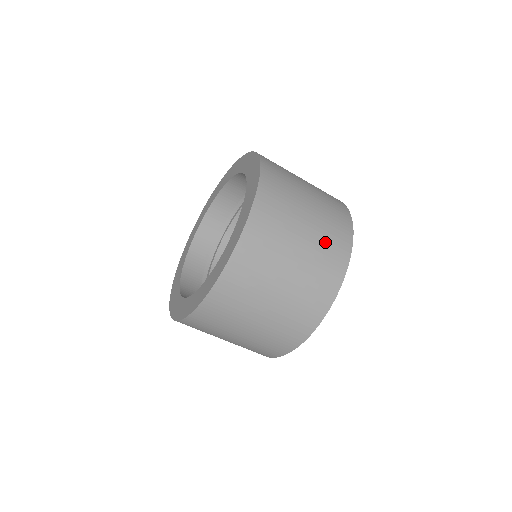
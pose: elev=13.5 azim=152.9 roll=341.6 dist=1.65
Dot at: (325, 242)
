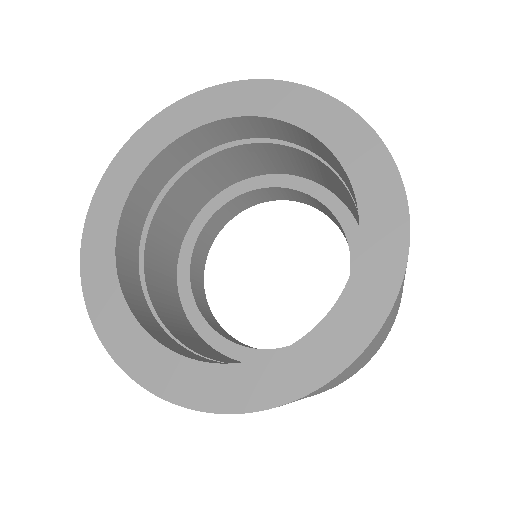
Dot at: occluded
